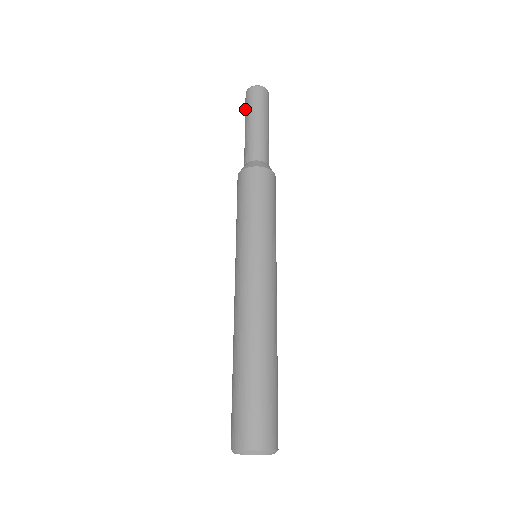
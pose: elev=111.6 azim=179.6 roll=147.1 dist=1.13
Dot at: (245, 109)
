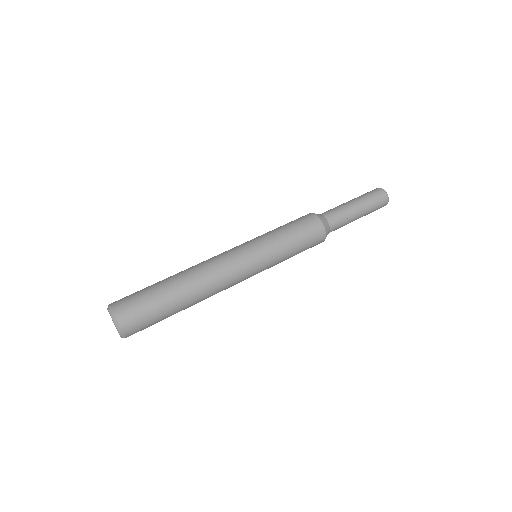
Dot at: (365, 193)
